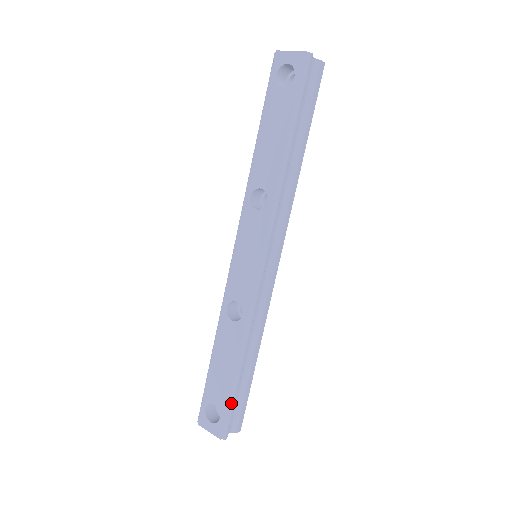
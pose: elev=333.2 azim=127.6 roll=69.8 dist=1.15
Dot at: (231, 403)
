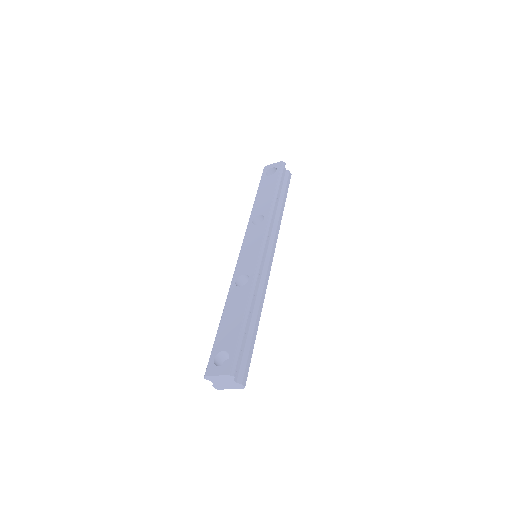
Dot at: (240, 343)
